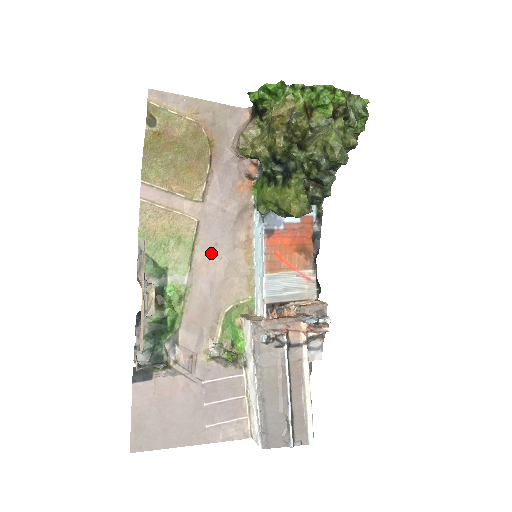
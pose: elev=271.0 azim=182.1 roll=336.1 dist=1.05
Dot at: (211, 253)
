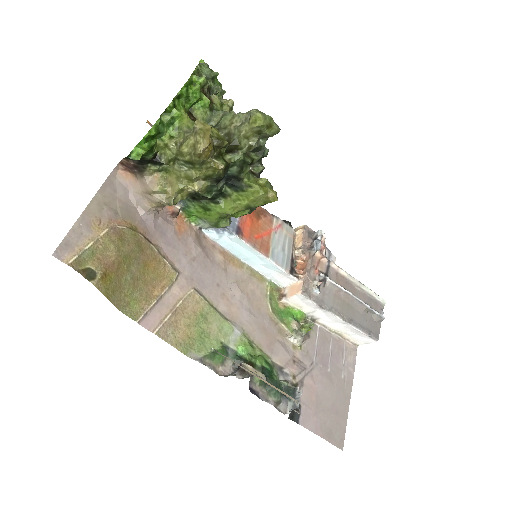
Dot at: (223, 294)
